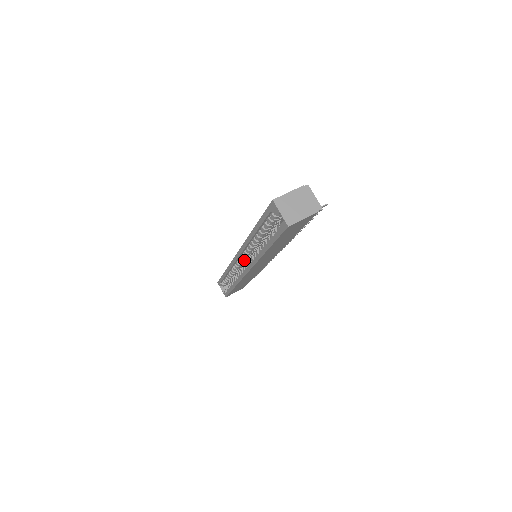
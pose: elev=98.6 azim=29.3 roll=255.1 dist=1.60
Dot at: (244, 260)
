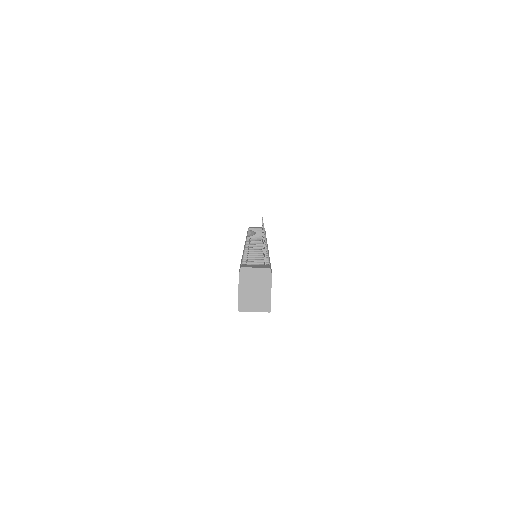
Dot at: occluded
